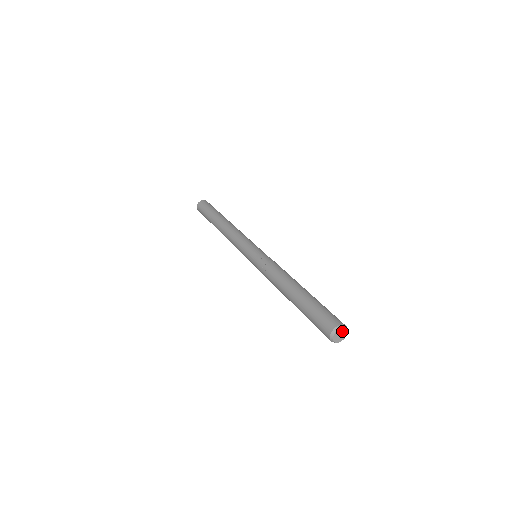
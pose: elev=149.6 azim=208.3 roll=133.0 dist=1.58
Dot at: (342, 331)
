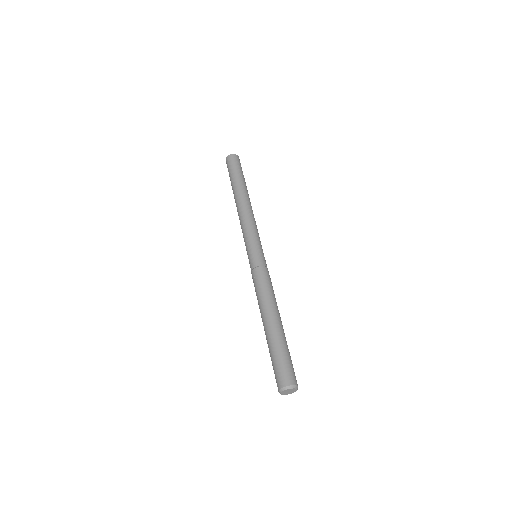
Dot at: (289, 390)
